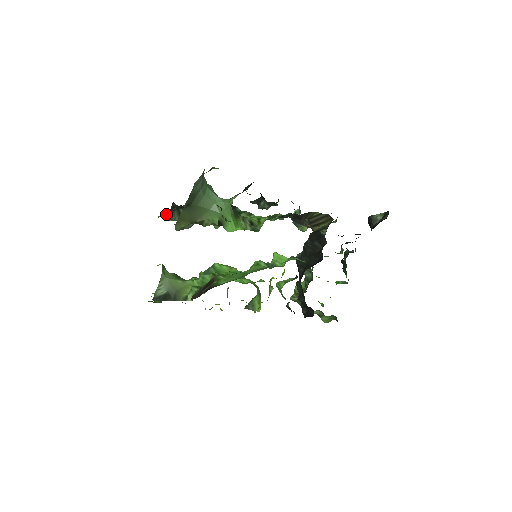
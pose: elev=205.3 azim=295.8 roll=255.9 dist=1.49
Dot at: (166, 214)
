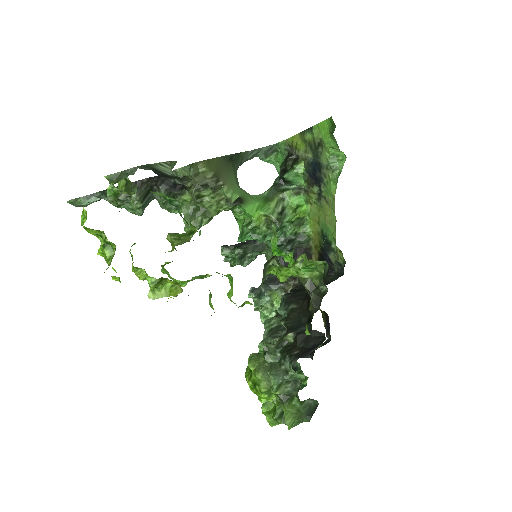
Dot at: occluded
